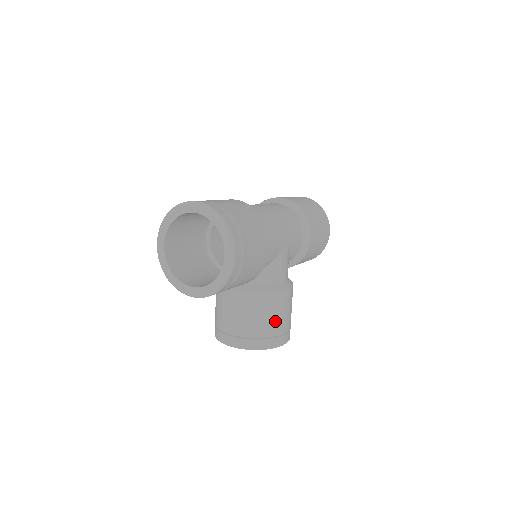
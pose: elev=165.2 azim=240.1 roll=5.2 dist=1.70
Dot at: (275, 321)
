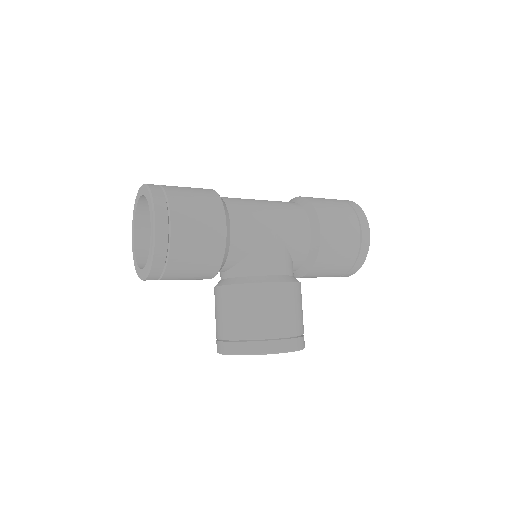
Dot at: (259, 320)
